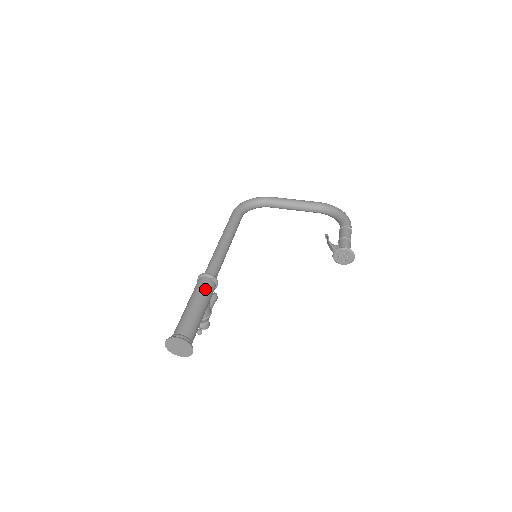
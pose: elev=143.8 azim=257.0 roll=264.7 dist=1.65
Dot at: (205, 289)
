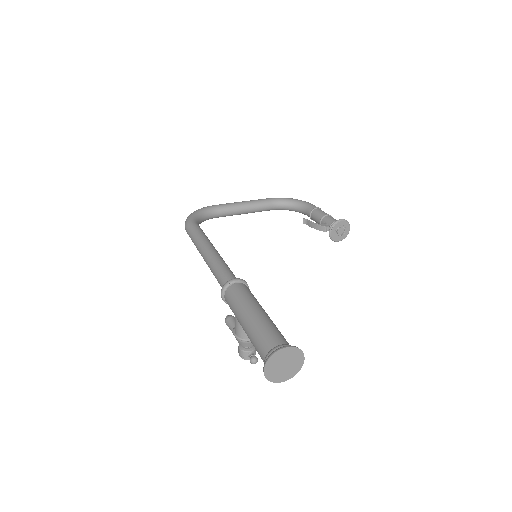
Dot at: (249, 294)
